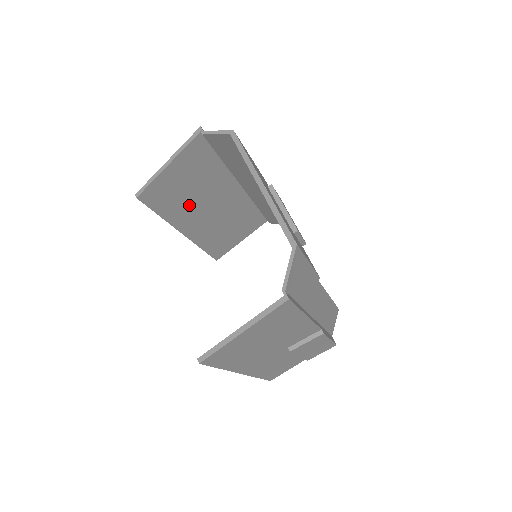
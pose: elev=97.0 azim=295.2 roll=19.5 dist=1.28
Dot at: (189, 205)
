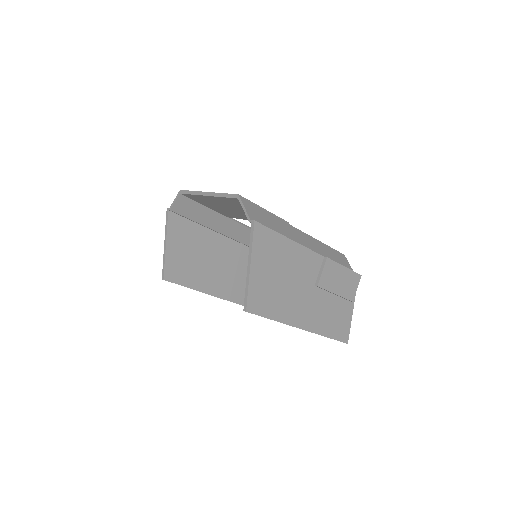
Dot at: (202, 269)
